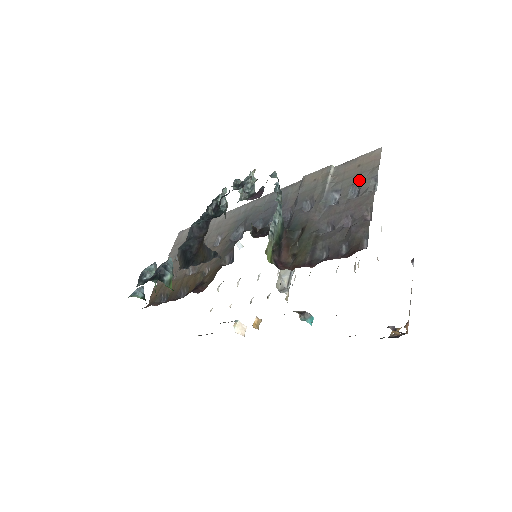
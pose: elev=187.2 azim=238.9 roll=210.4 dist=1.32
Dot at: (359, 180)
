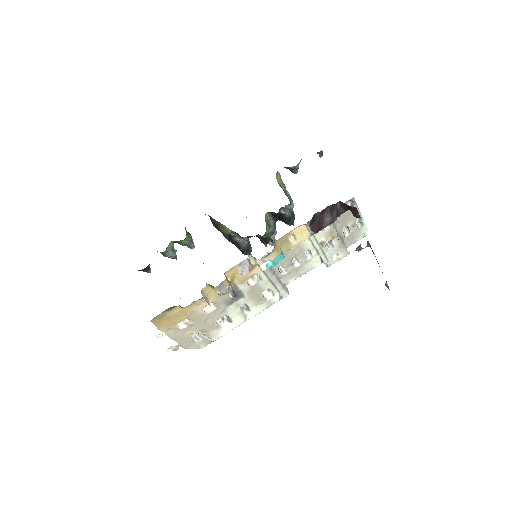
Dot at: occluded
